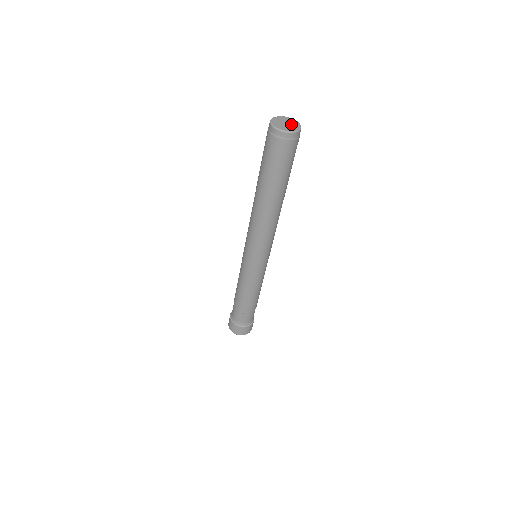
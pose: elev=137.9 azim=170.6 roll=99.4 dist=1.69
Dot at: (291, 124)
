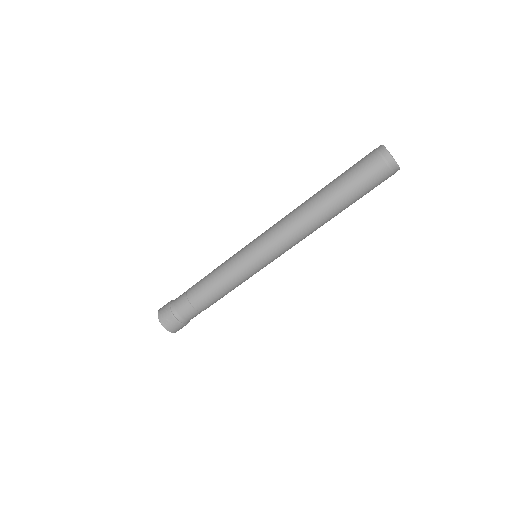
Dot at: occluded
